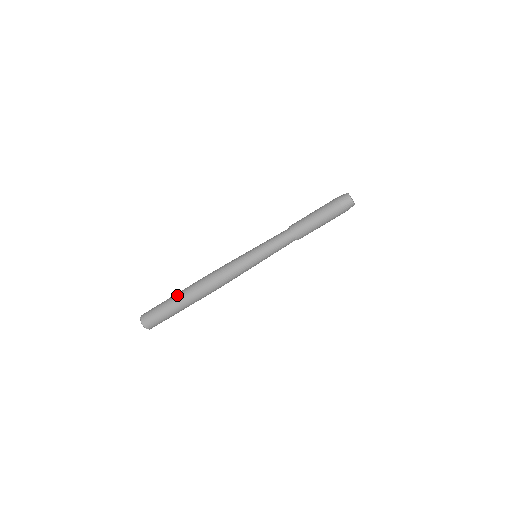
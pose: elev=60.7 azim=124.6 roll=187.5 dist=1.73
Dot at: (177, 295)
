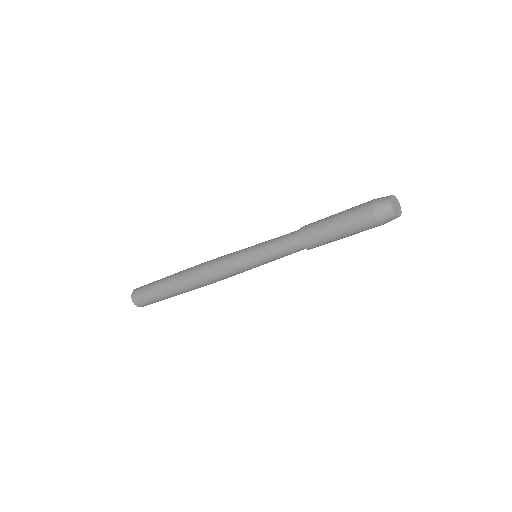
Dot at: (168, 292)
